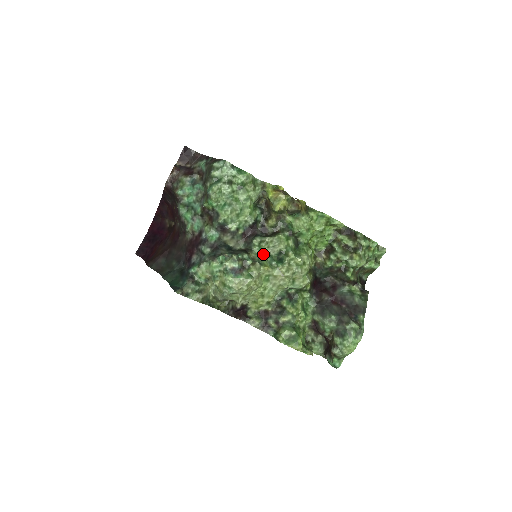
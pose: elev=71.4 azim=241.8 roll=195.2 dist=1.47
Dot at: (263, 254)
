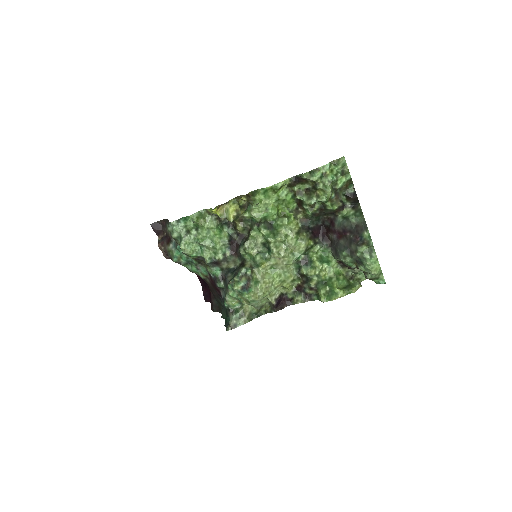
Dot at: (254, 257)
